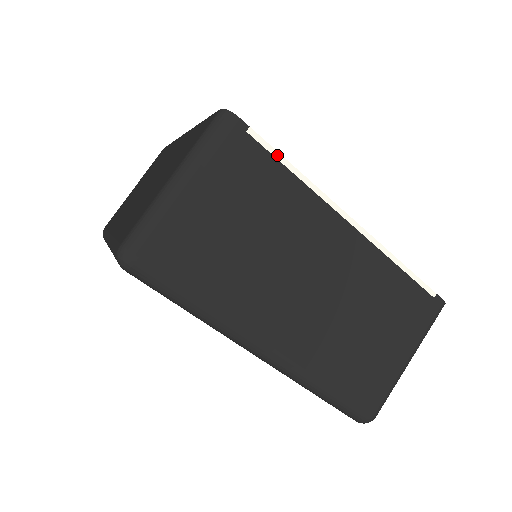
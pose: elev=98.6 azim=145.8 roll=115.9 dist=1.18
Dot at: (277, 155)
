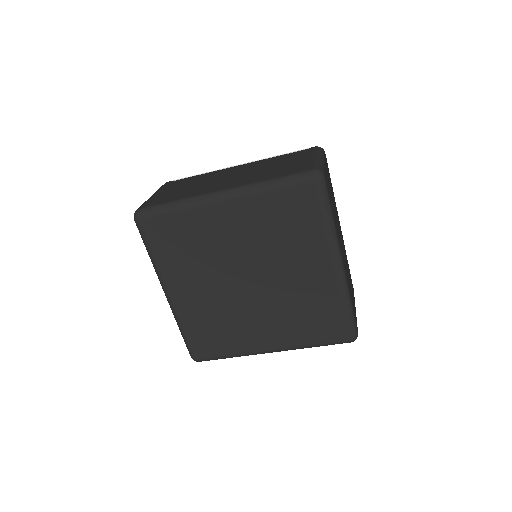
Dot at: (189, 177)
